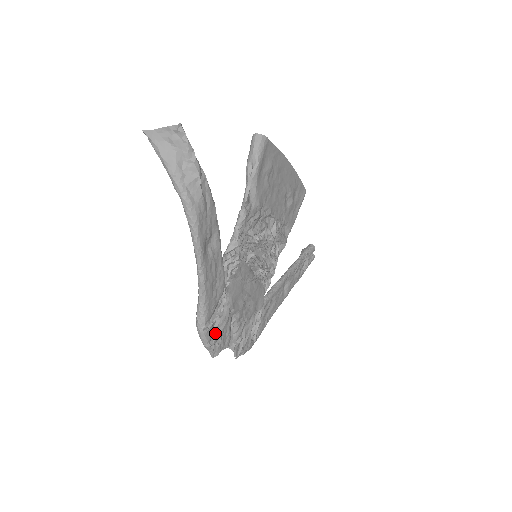
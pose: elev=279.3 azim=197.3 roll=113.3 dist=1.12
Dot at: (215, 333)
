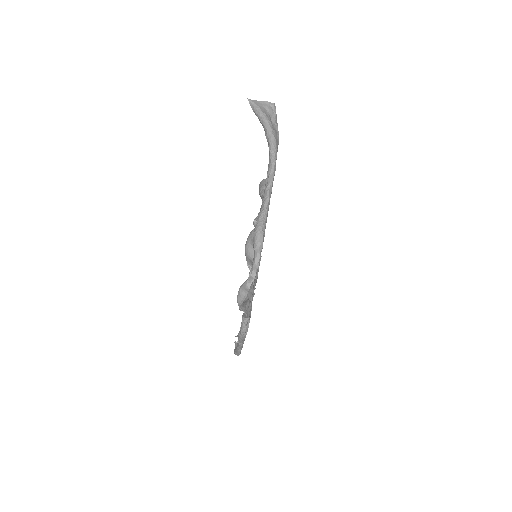
Dot at: occluded
